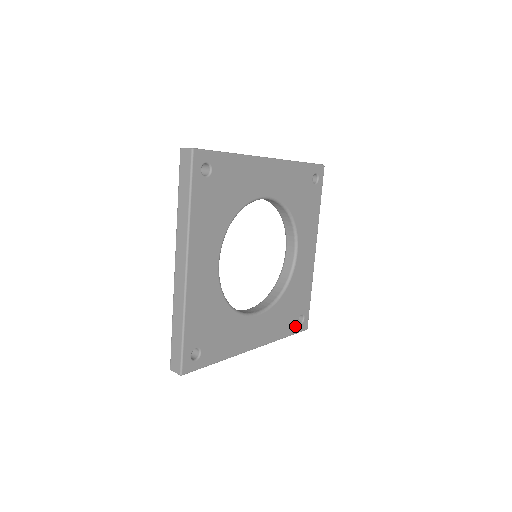
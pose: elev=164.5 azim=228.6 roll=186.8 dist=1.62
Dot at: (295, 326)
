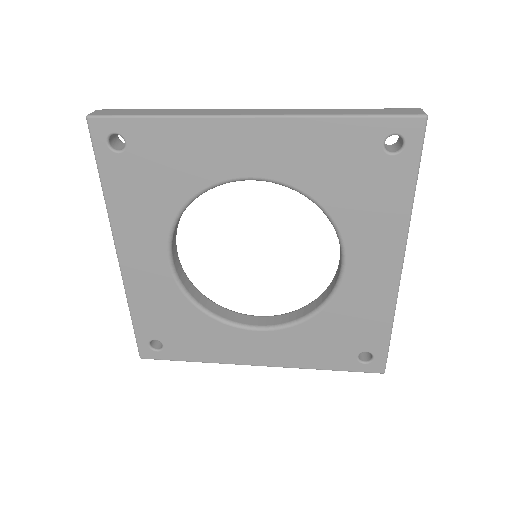
Dot at: (350, 362)
